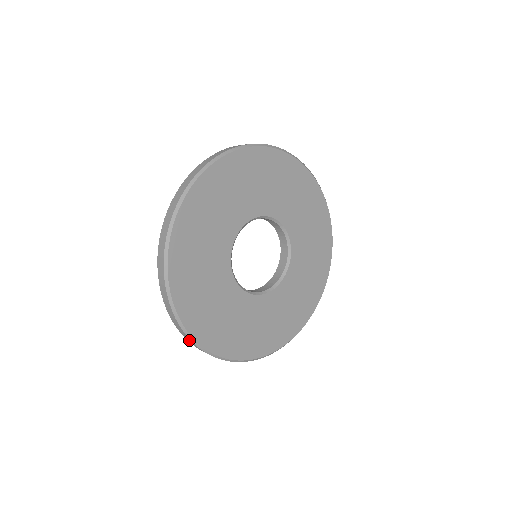
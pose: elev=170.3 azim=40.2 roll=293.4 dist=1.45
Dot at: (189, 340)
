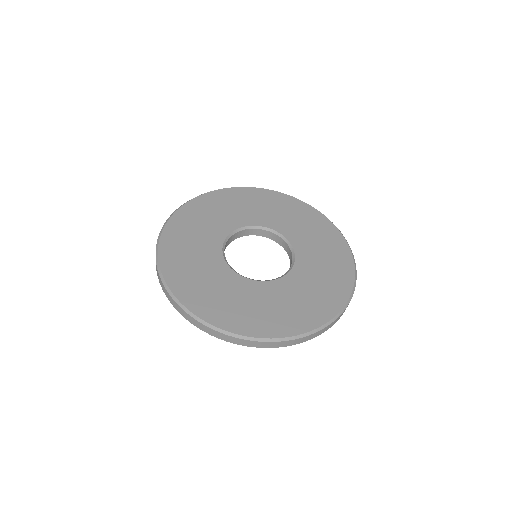
Dot at: occluded
